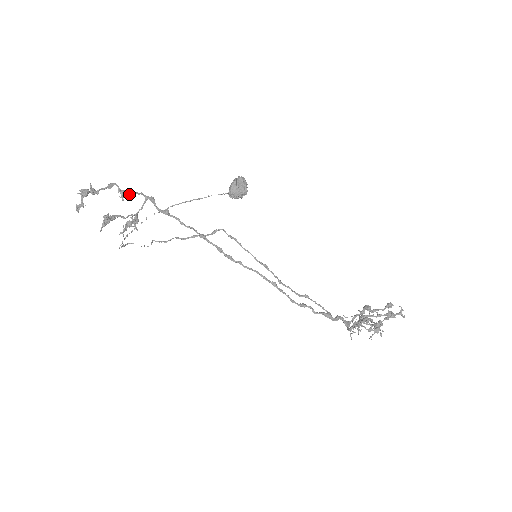
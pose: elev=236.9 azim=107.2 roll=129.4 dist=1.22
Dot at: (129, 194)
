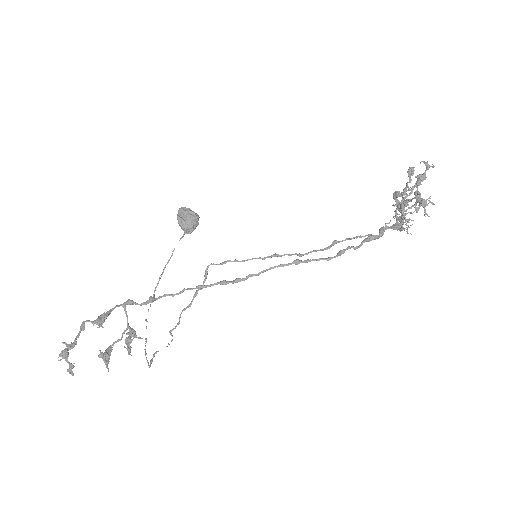
Dot at: (104, 318)
